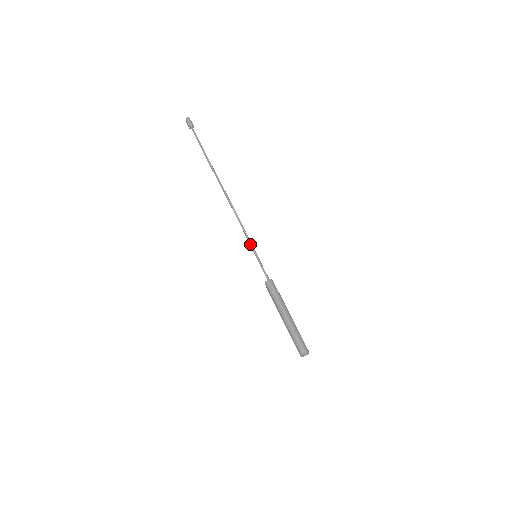
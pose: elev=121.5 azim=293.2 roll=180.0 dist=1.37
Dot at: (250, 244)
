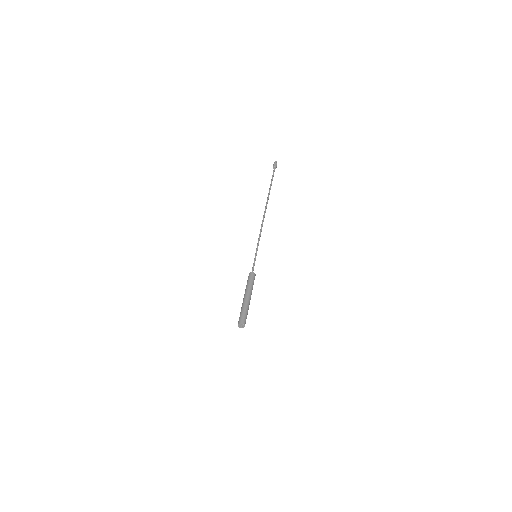
Dot at: (257, 247)
